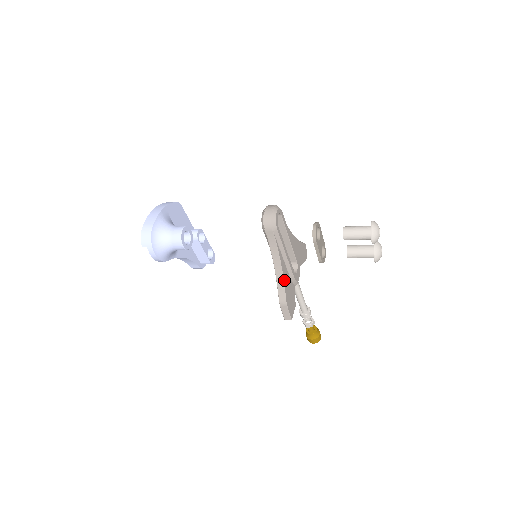
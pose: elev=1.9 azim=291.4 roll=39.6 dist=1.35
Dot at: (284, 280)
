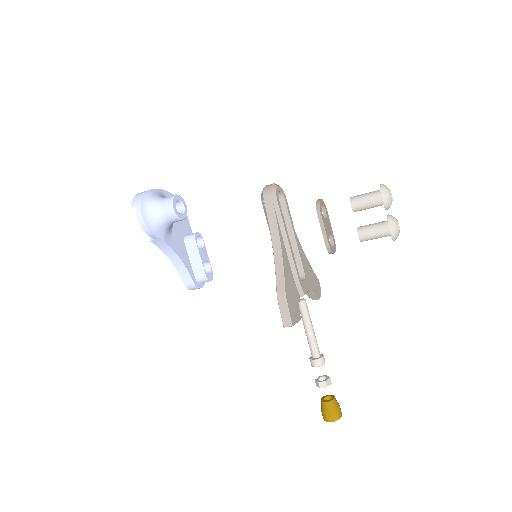
Dot at: (284, 267)
